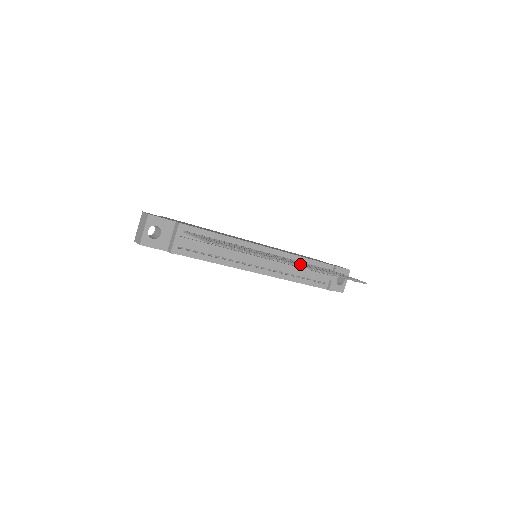
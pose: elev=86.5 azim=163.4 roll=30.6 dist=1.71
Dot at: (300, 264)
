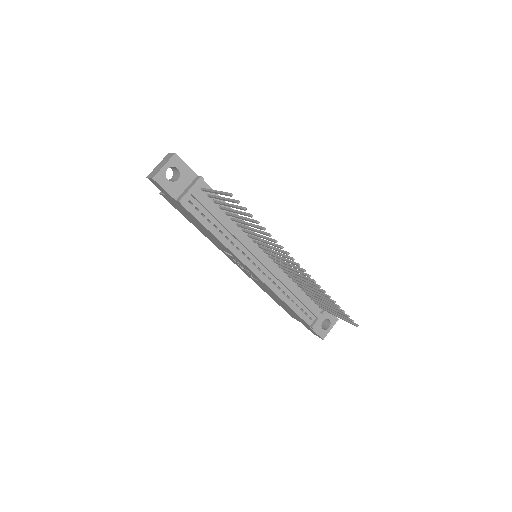
Dot at: (303, 272)
